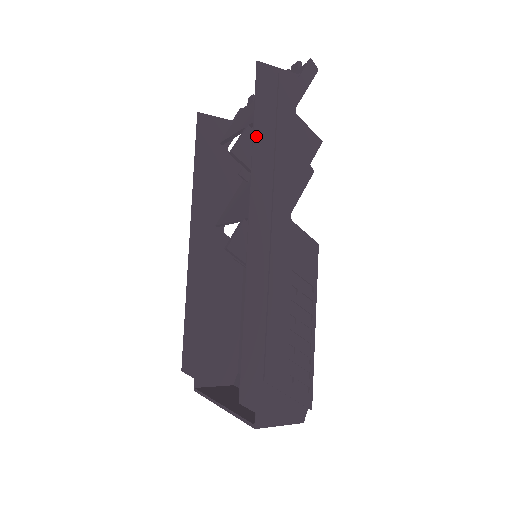
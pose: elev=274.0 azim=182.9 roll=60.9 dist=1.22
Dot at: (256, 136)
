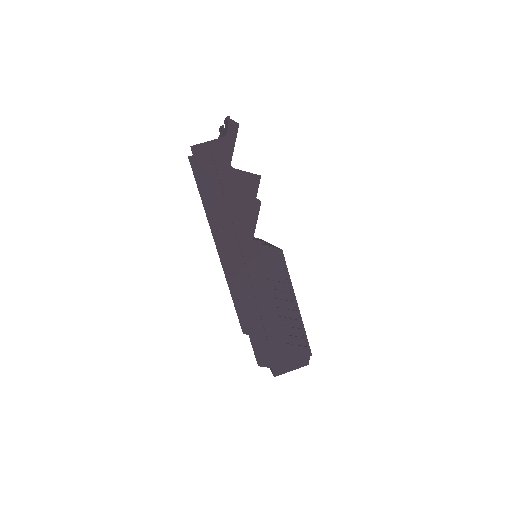
Dot at: (209, 199)
